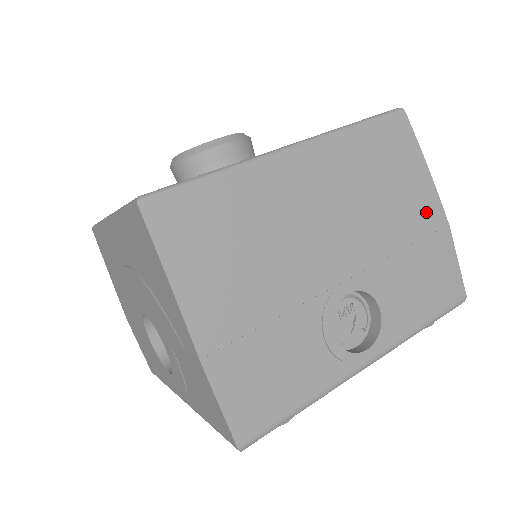
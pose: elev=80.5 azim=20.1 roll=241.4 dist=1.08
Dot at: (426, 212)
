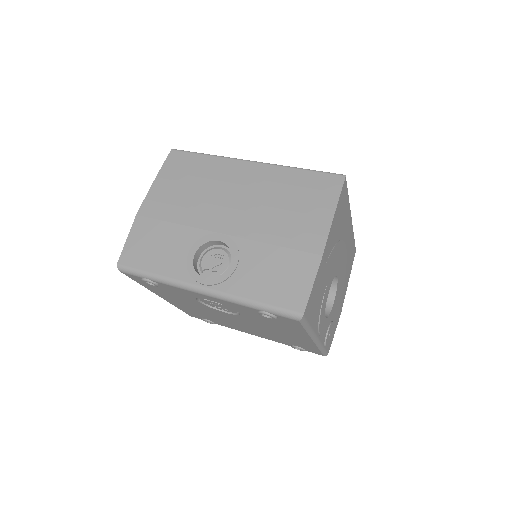
Dot at: (309, 236)
